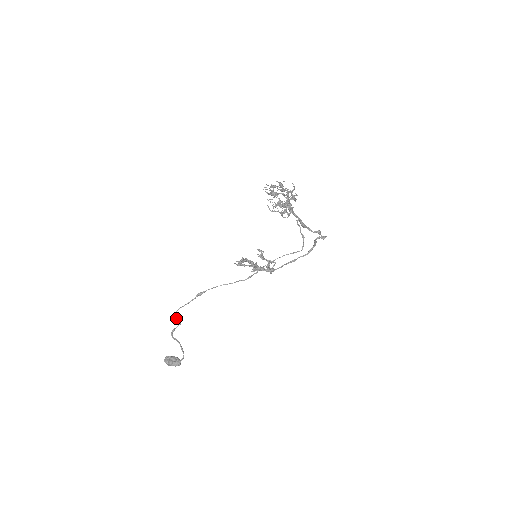
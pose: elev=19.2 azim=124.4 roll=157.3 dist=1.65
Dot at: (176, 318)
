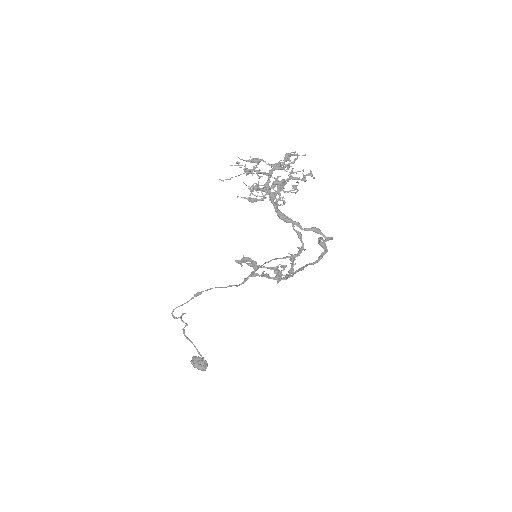
Dot at: (173, 317)
